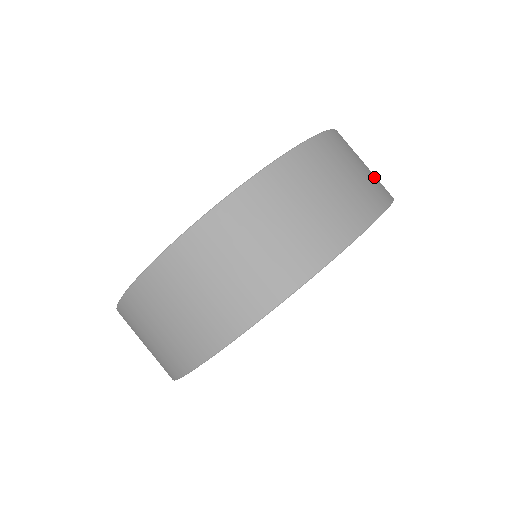
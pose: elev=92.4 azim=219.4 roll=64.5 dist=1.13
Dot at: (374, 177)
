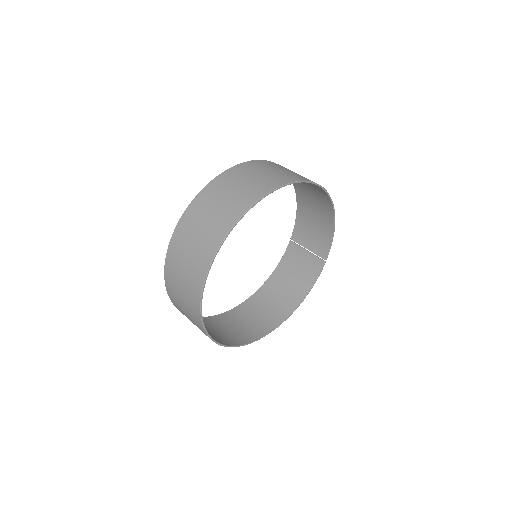
Dot at: (291, 174)
